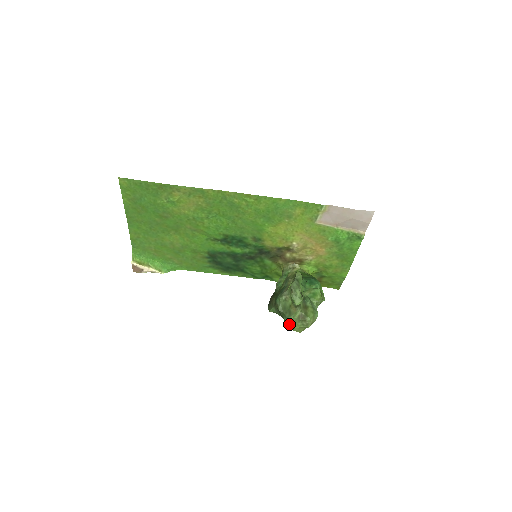
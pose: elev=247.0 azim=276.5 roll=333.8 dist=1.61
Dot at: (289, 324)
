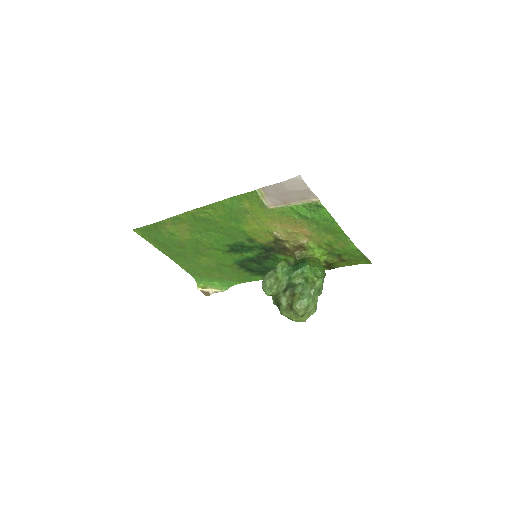
Dot at: occluded
